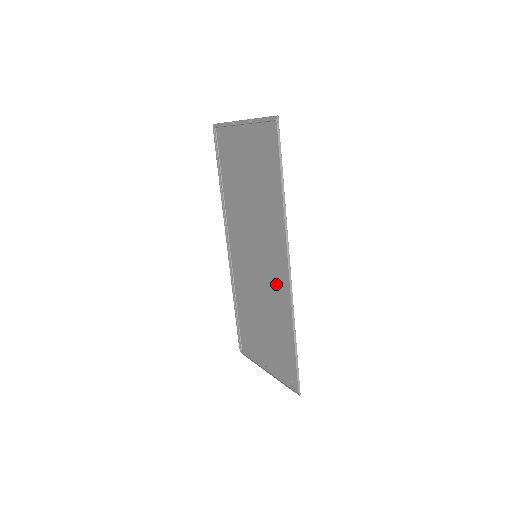
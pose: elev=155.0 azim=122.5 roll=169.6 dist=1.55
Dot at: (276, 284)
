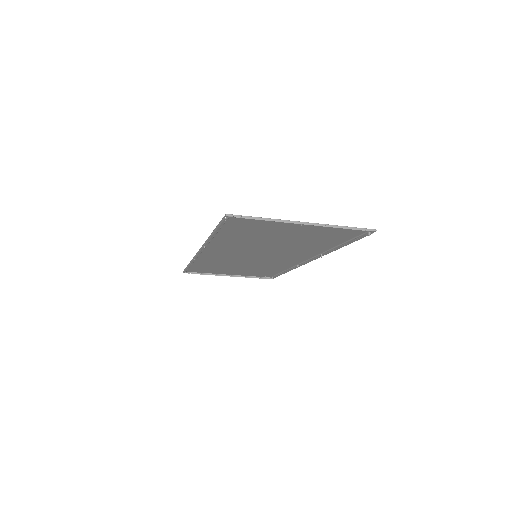
Dot at: (280, 262)
